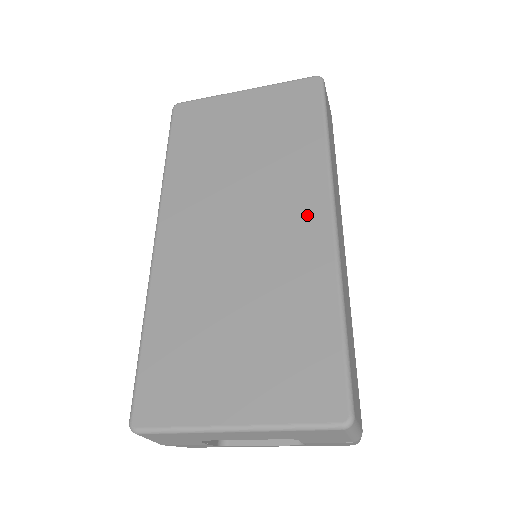
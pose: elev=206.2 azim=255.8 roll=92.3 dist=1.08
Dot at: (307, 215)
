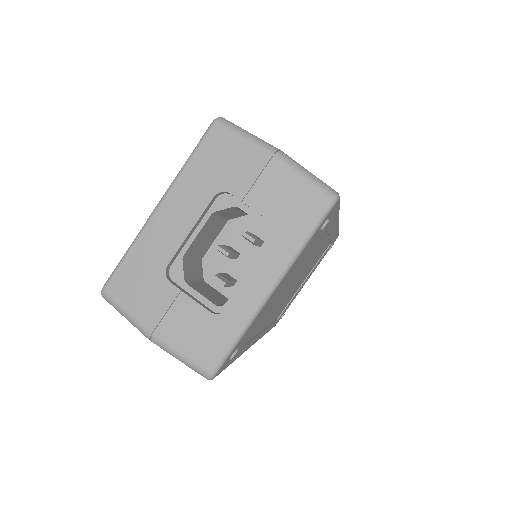
Dot at: occluded
